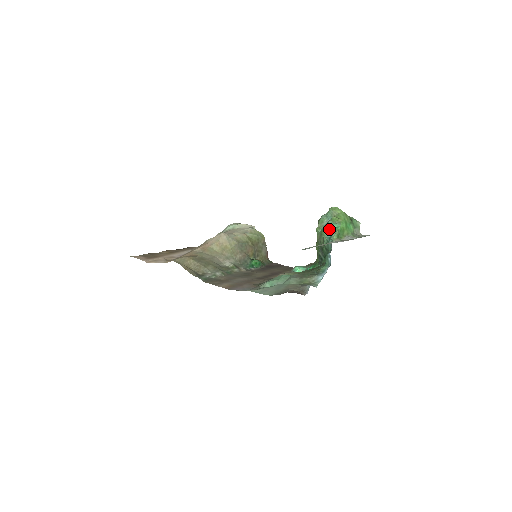
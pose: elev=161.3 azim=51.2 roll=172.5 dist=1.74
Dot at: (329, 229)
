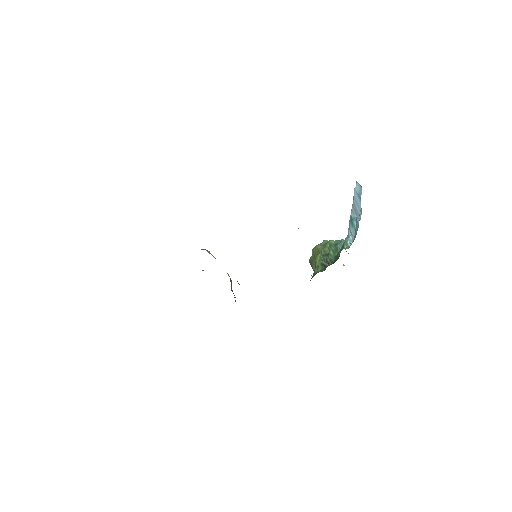
Dot at: (333, 242)
